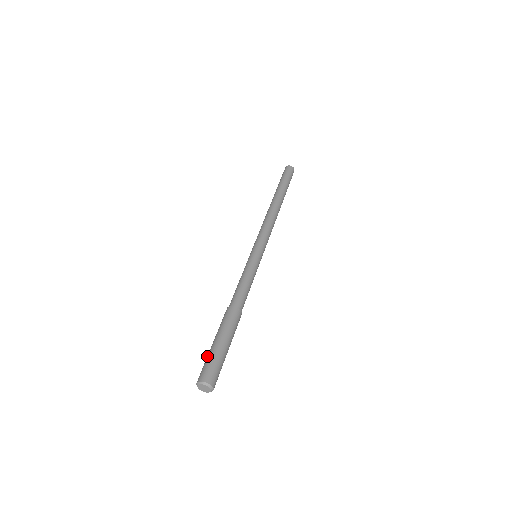
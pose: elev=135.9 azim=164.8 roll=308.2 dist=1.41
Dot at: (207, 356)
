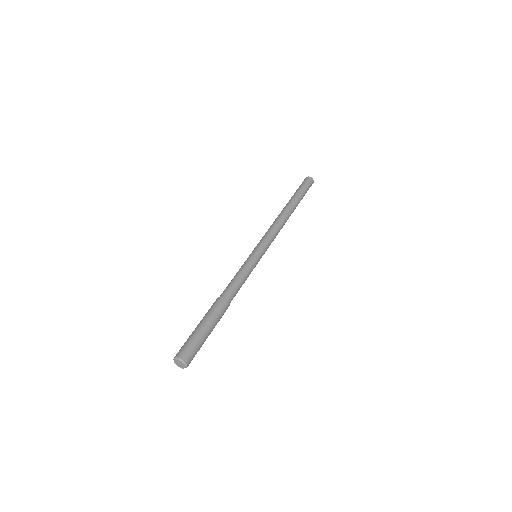
Dot at: (193, 336)
